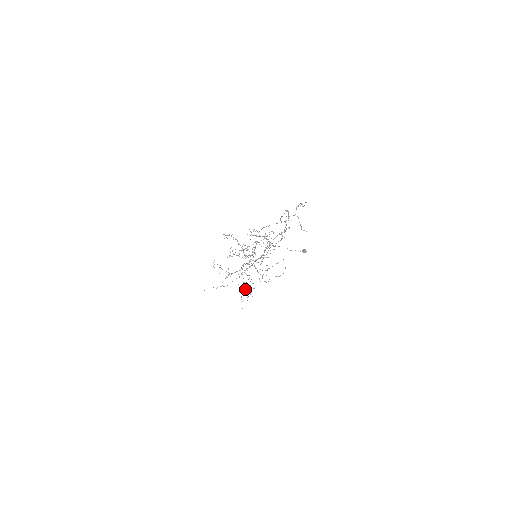
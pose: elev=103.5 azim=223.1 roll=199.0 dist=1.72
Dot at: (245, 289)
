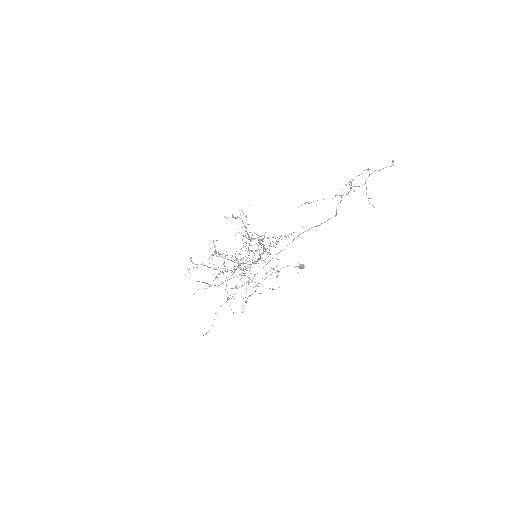
Dot at: occluded
